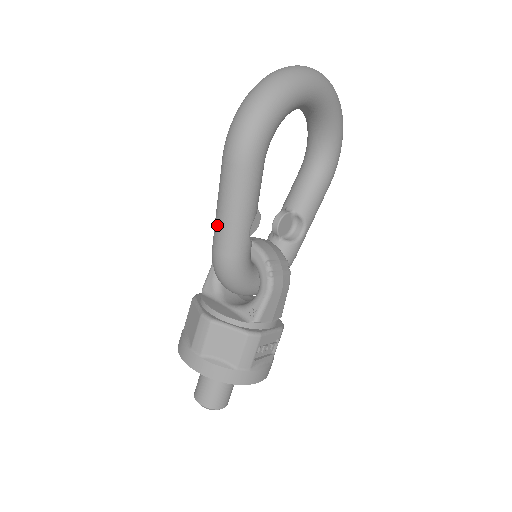
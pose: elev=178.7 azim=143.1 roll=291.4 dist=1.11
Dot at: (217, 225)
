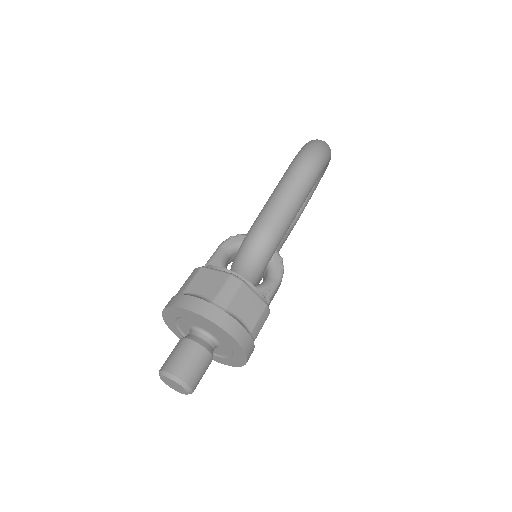
Dot at: (276, 205)
